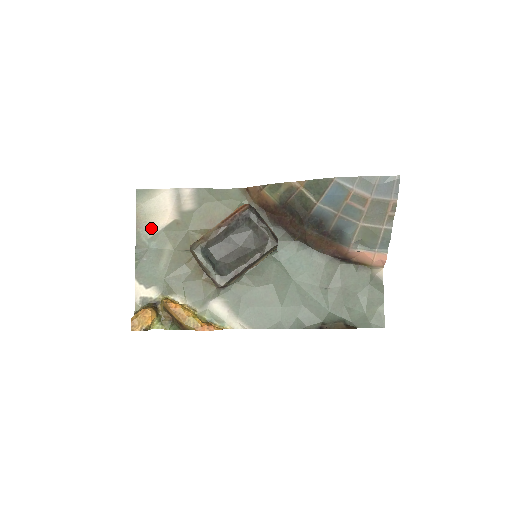
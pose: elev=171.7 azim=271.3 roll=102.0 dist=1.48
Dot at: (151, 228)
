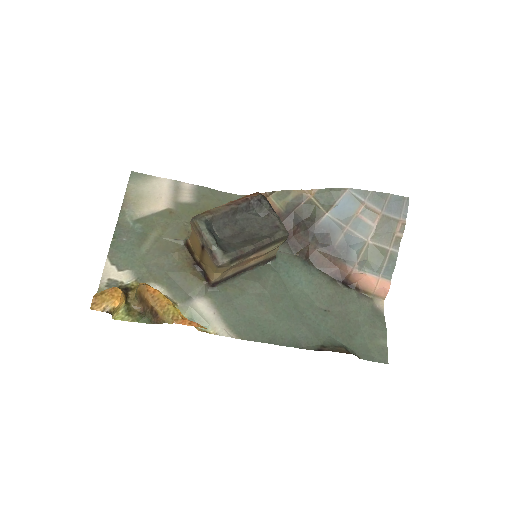
Dot at: (139, 210)
